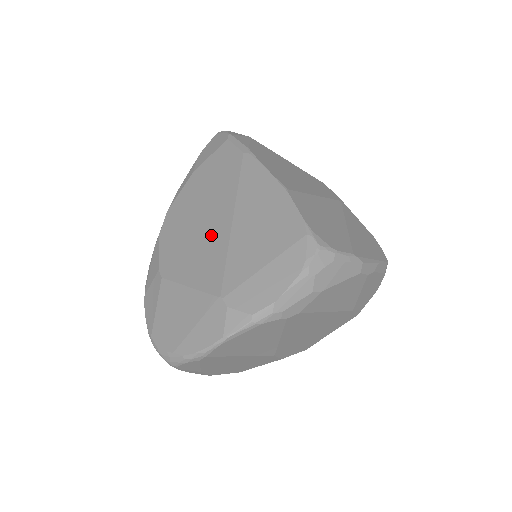
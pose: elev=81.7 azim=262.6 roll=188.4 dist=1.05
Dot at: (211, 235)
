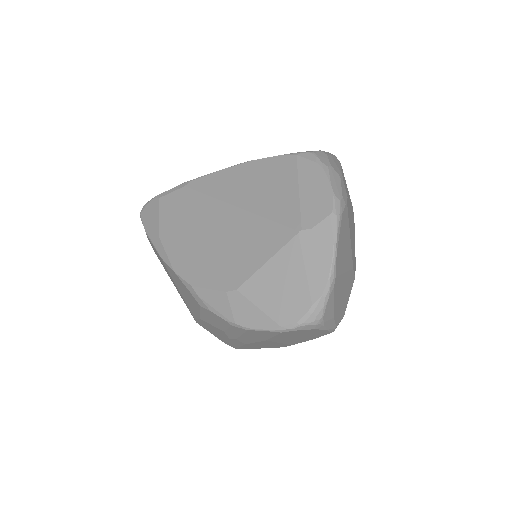
Dot at: (235, 230)
